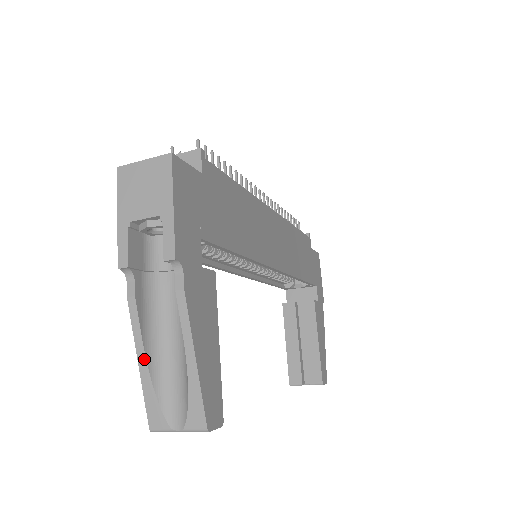
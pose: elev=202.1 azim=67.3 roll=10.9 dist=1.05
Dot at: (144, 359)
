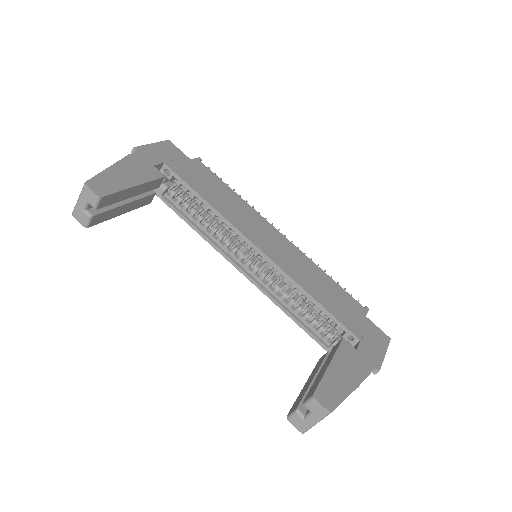
Dot at: occluded
